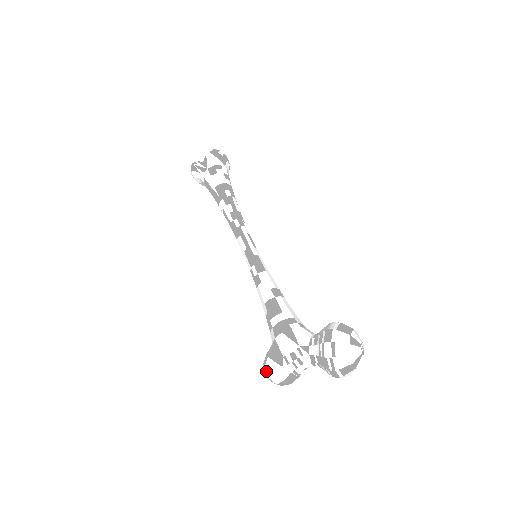
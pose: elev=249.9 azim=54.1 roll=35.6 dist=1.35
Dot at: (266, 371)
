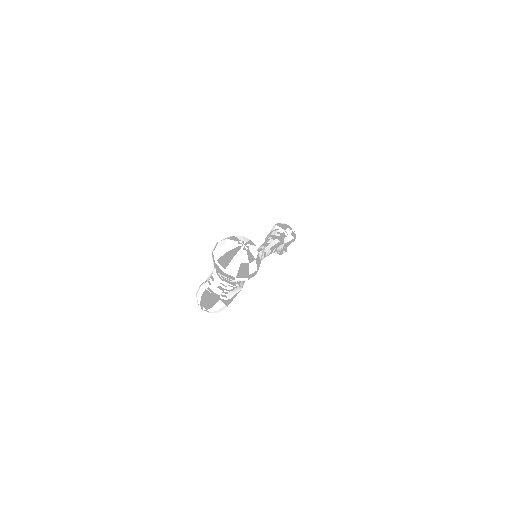
Dot at: occluded
